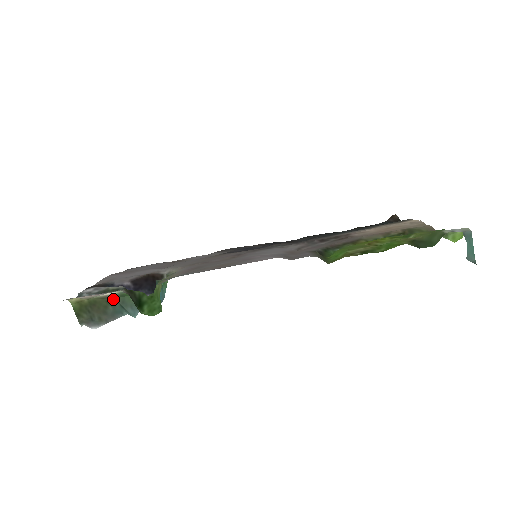
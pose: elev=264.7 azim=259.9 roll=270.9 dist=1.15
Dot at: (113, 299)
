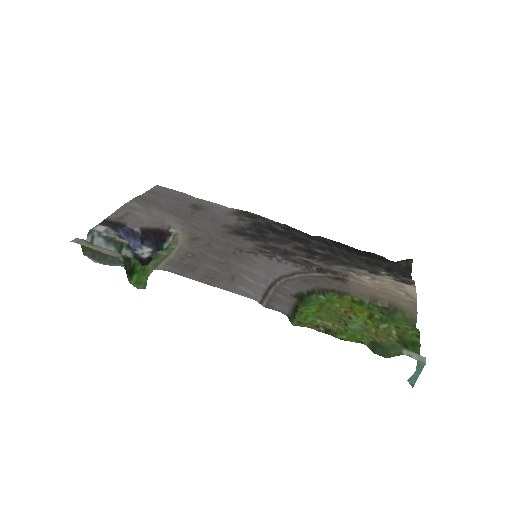
Dot at: occluded
